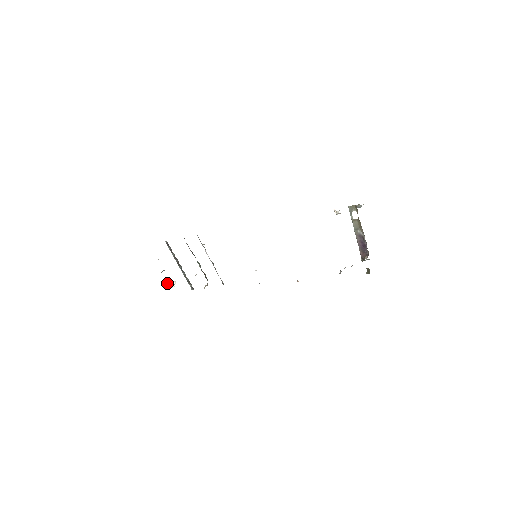
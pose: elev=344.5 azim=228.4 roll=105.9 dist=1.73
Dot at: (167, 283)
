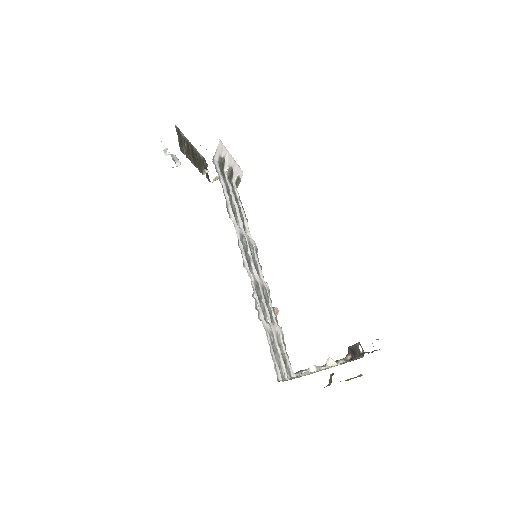
Dot at: (171, 155)
